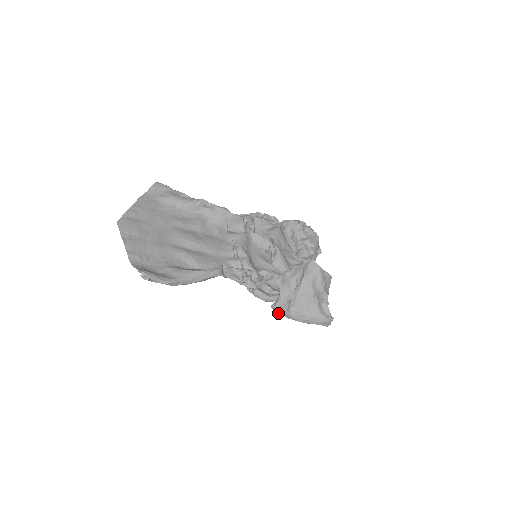
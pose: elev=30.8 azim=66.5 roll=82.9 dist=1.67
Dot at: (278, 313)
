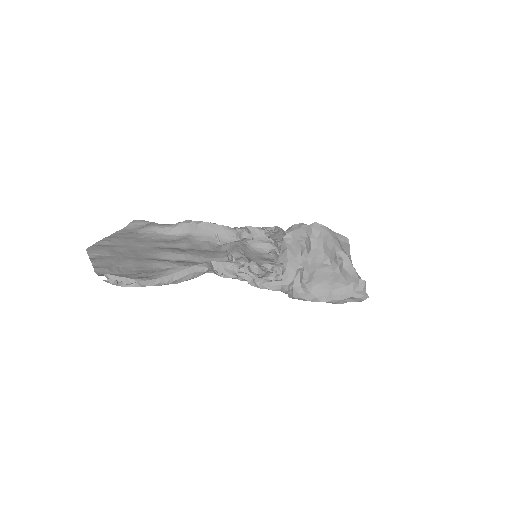
Dot at: (292, 297)
